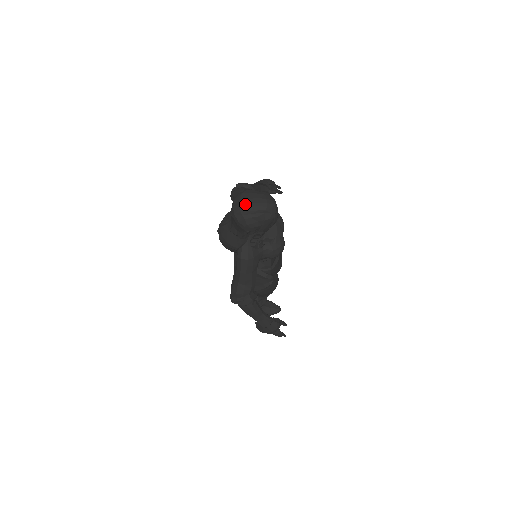
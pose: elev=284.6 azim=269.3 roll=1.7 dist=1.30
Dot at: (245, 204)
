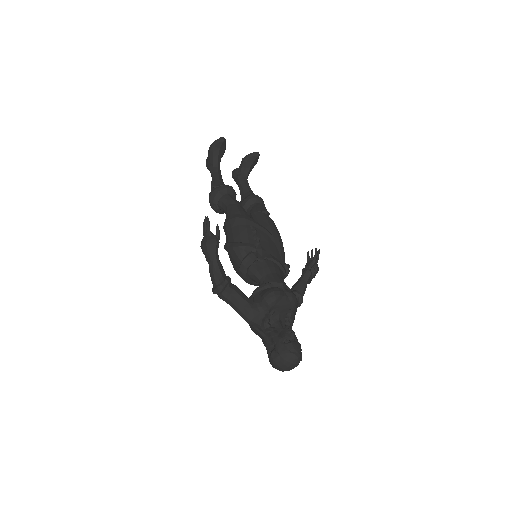
Dot at: occluded
